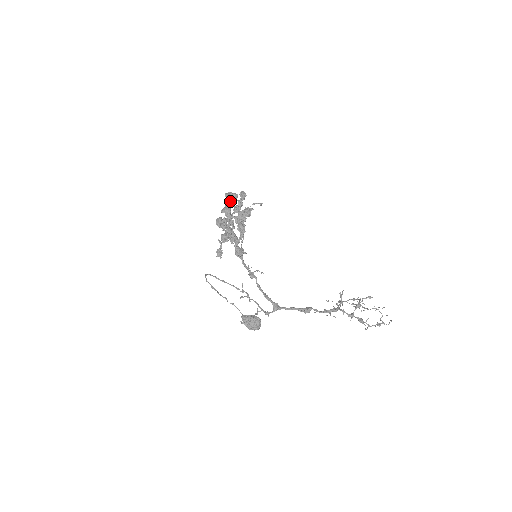
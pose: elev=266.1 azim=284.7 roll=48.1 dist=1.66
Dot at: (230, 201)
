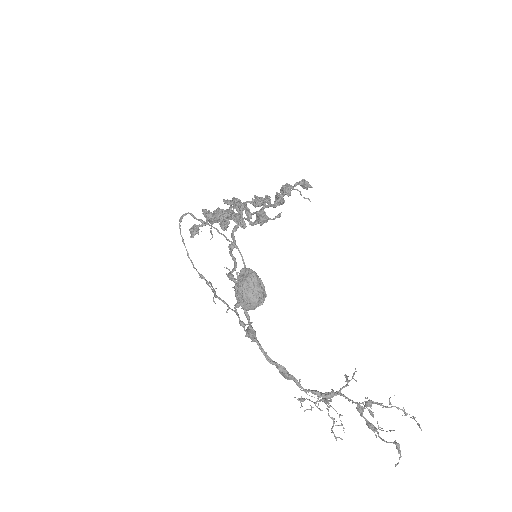
Dot at: (228, 210)
